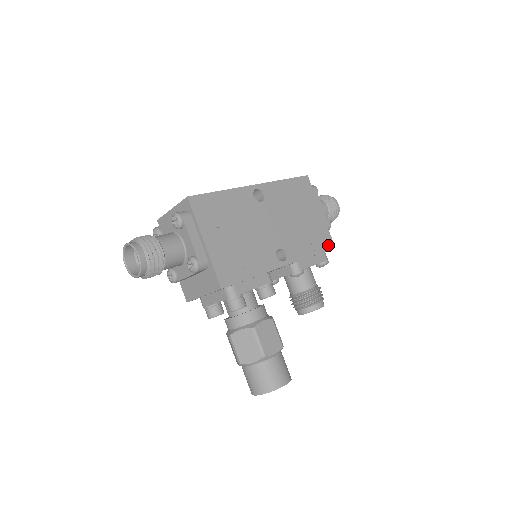
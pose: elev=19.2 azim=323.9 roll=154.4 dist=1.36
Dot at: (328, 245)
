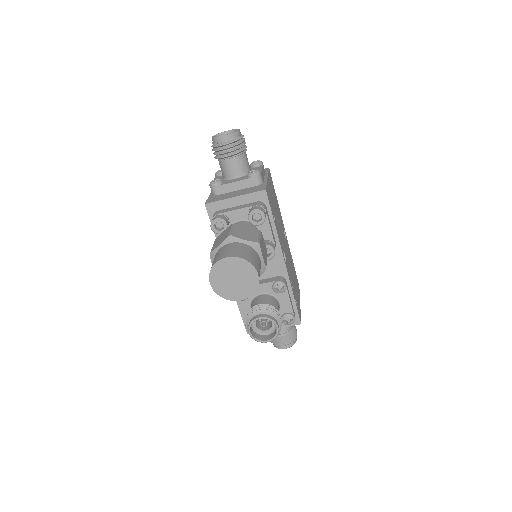
Dot at: (299, 314)
